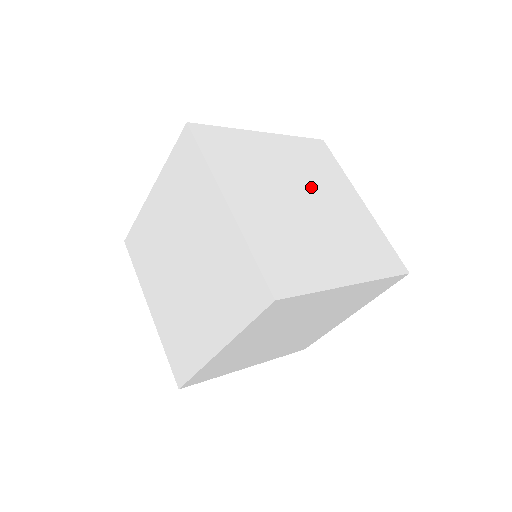
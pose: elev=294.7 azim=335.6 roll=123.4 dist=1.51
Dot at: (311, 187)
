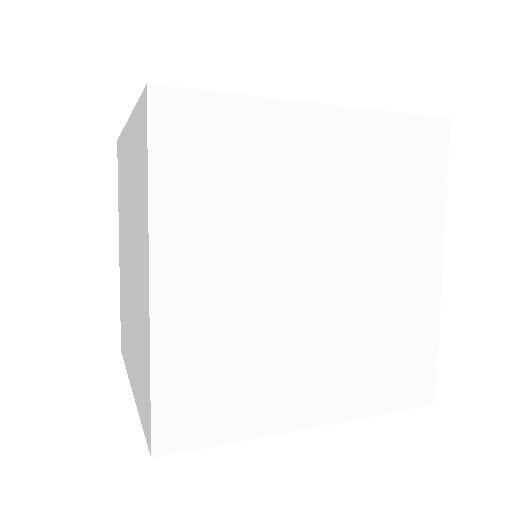
Dot at: (350, 238)
